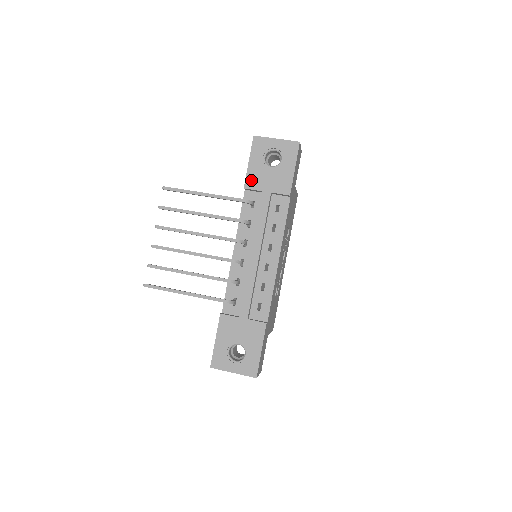
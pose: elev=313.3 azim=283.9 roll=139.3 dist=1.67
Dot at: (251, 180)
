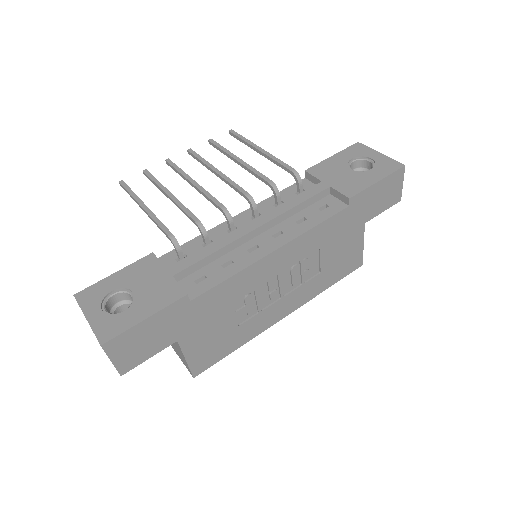
Dot at: (319, 168)
